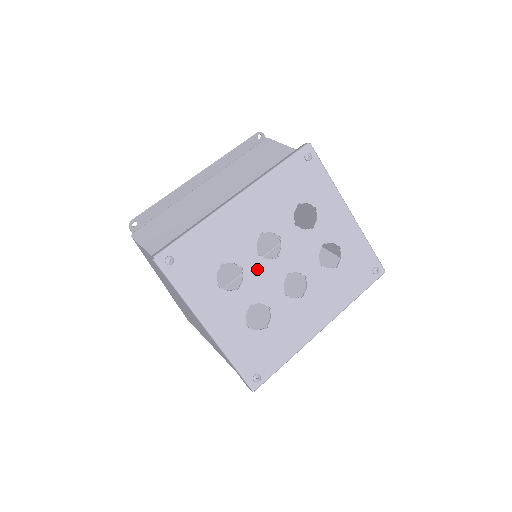
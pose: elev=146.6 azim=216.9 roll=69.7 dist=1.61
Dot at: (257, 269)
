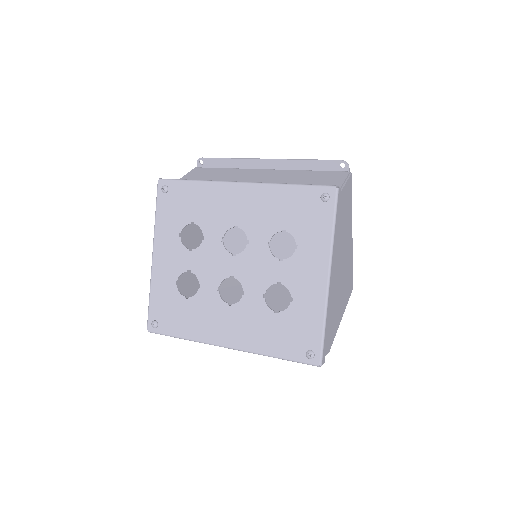
Dot at: (213, 249)
